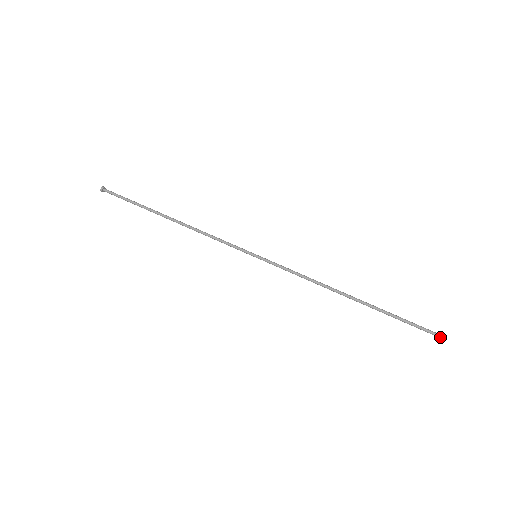
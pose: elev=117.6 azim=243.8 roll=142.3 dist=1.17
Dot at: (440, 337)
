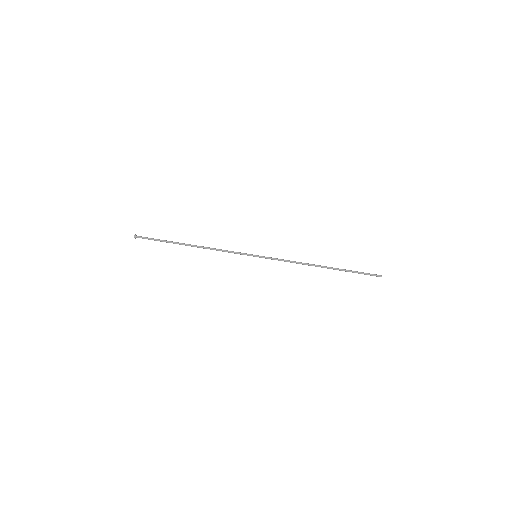
Dot at: occluded
